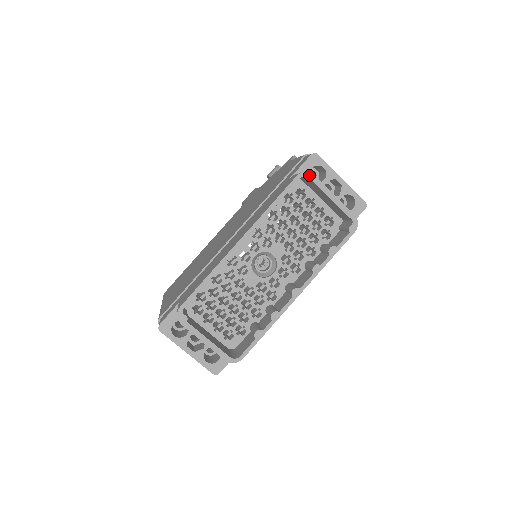
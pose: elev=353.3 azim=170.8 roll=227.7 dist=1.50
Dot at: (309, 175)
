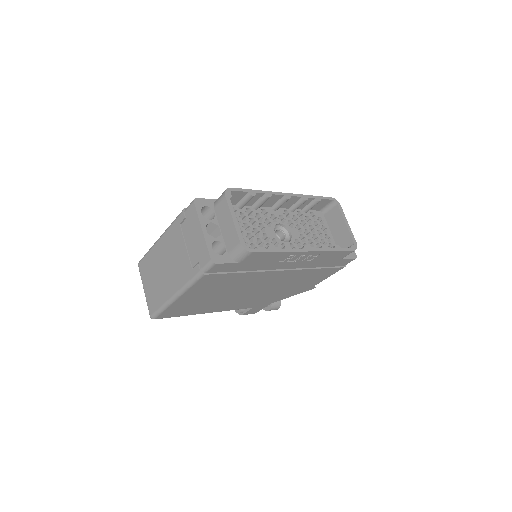
Dot at: (338, 203)
